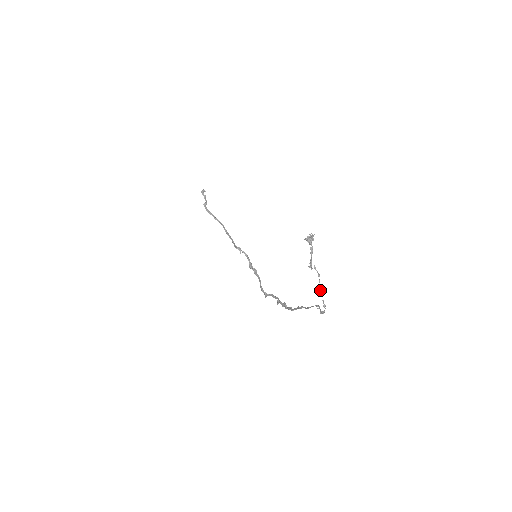
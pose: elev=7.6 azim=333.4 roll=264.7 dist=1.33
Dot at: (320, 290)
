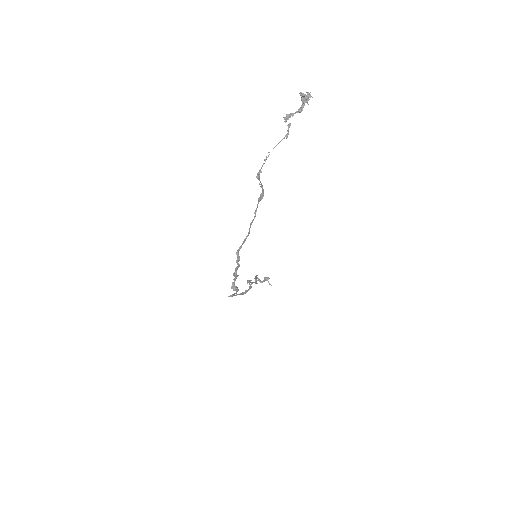
Dot at: (276, 145)
